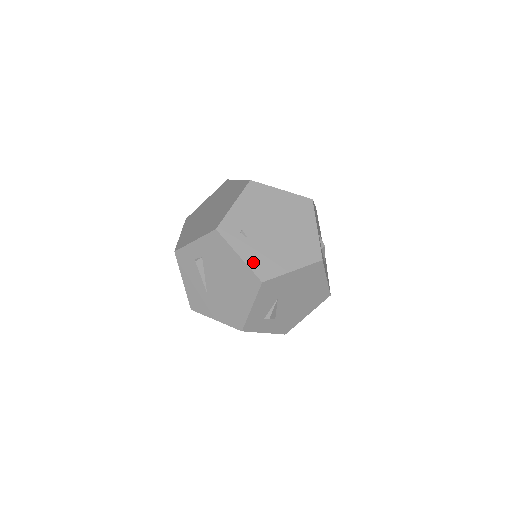
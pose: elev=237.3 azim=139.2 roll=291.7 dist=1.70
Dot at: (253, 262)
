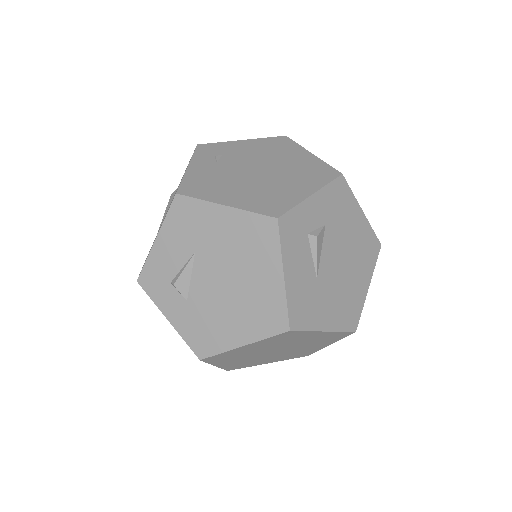
Dot at: (193, 177)
